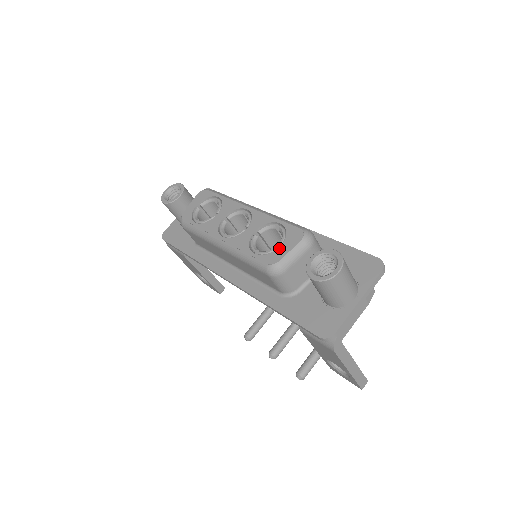
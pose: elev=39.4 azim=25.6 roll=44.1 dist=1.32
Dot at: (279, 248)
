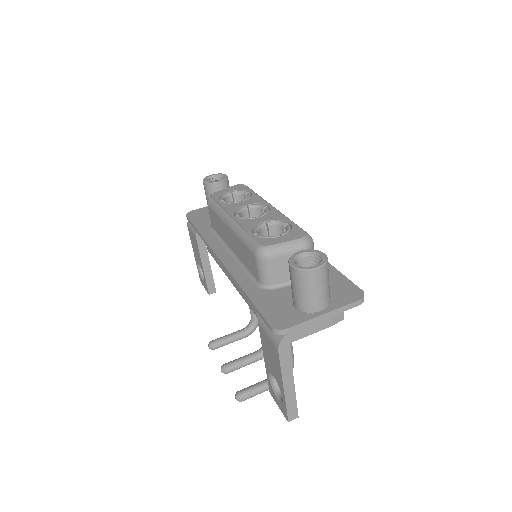
Dot at: (277, 237)
